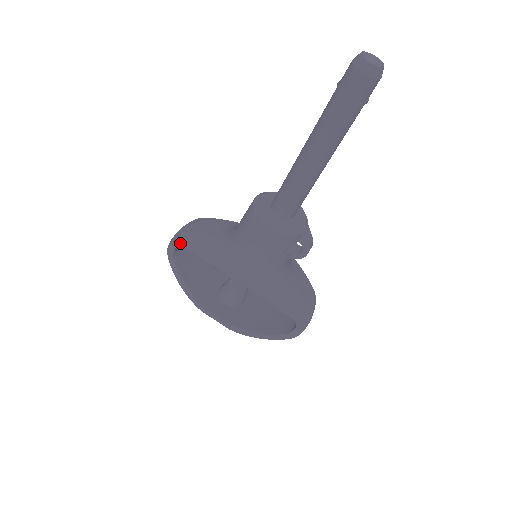
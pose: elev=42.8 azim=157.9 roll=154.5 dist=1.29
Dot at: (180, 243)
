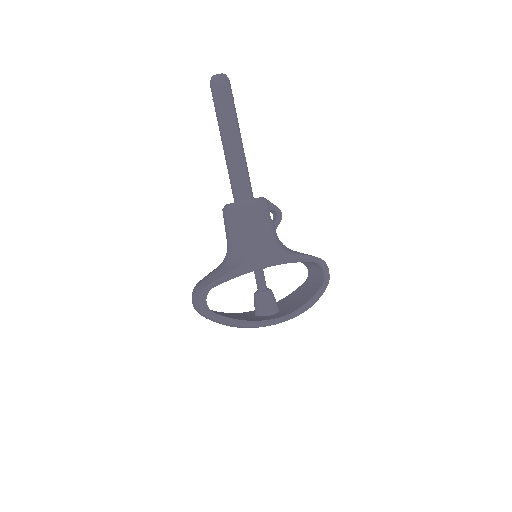
Dot at: (208, 286)
